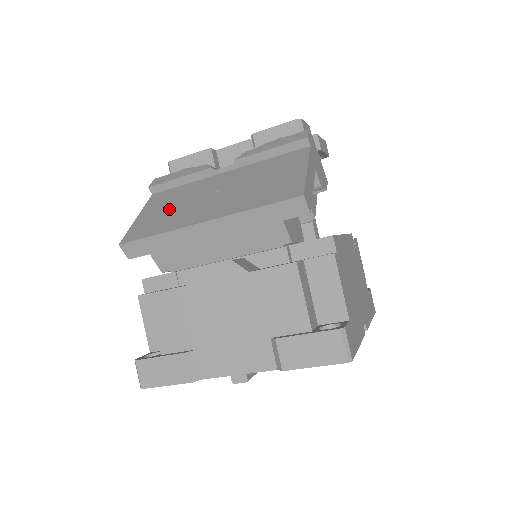
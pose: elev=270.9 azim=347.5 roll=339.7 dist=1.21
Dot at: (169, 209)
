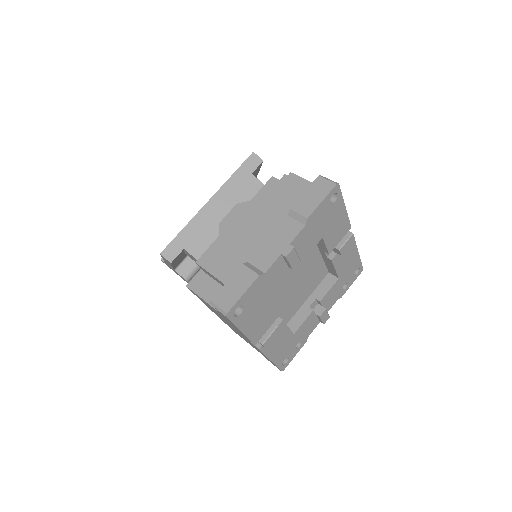
Dot at: occluded
